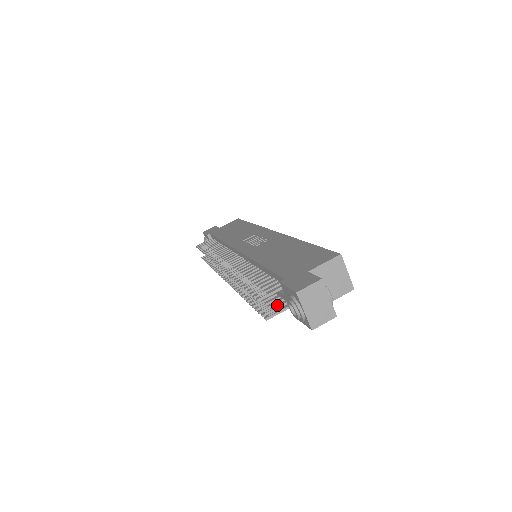
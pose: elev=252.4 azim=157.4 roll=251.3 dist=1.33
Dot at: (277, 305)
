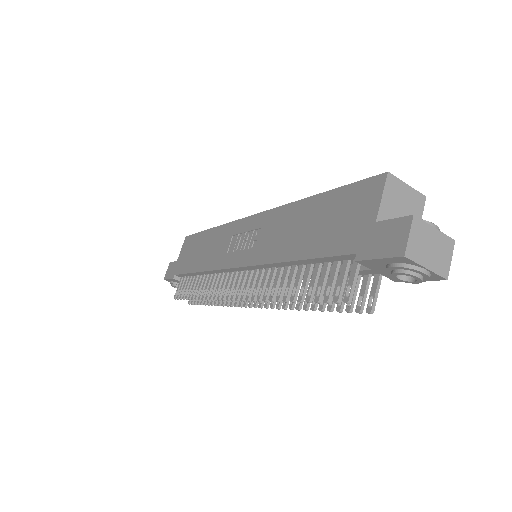
Dot at: (362, 287)
